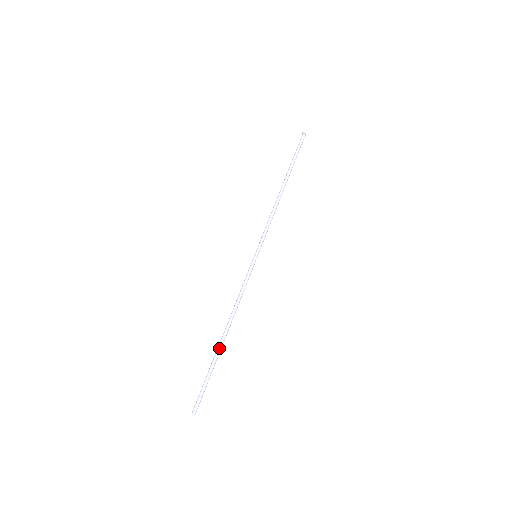
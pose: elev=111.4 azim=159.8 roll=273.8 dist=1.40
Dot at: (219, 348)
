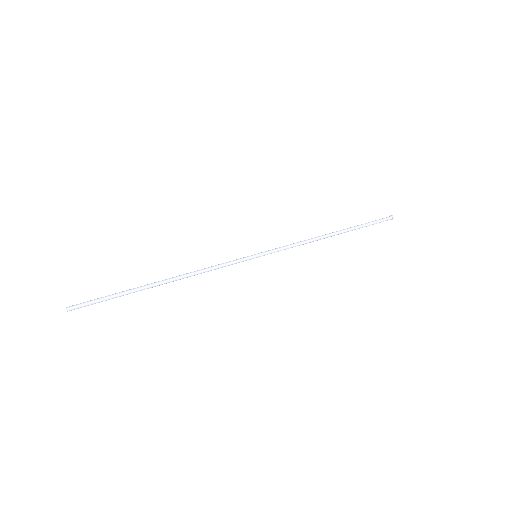
Dot at: (148, 286)
